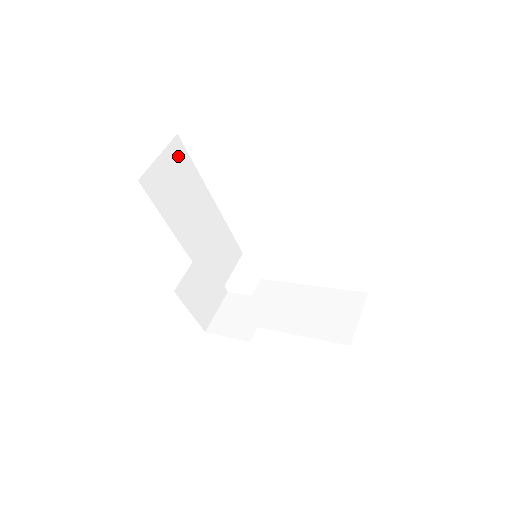
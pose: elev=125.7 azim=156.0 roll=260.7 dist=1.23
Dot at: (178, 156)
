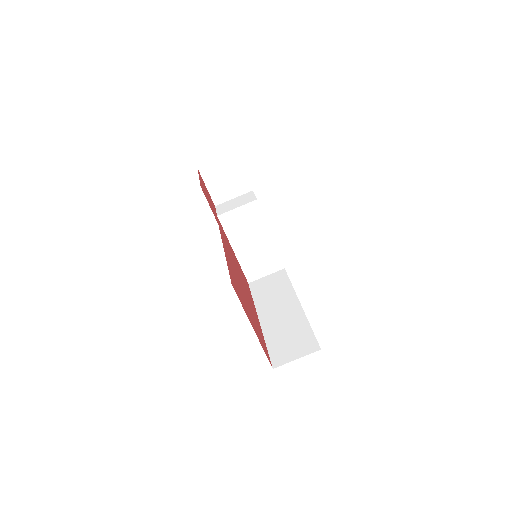
Dot at: occluded
